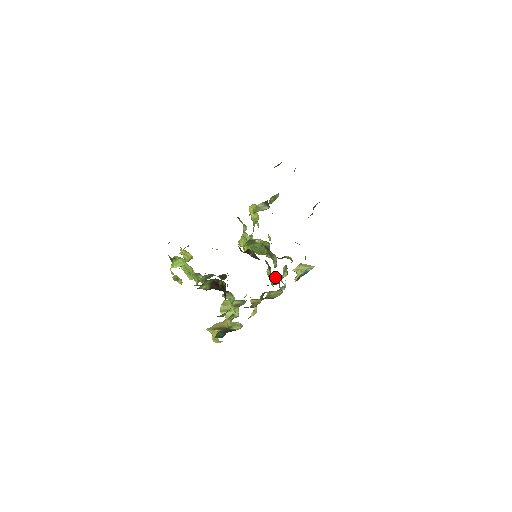
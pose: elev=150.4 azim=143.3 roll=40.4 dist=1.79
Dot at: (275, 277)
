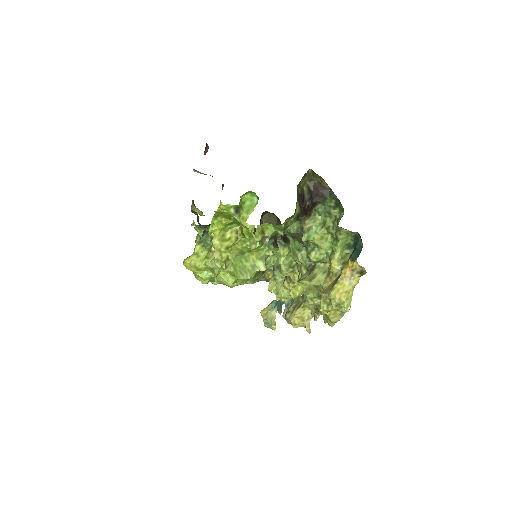
Dot at: occluded
